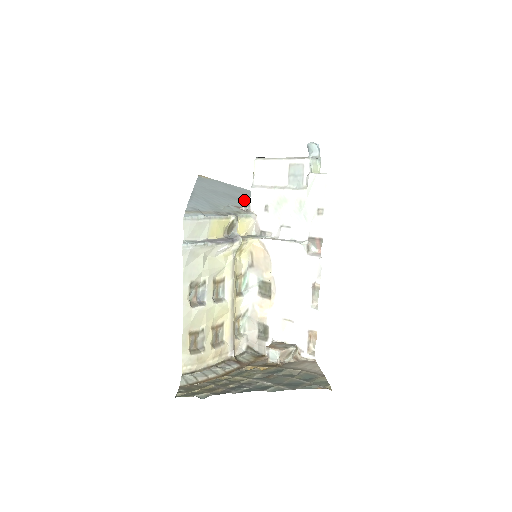
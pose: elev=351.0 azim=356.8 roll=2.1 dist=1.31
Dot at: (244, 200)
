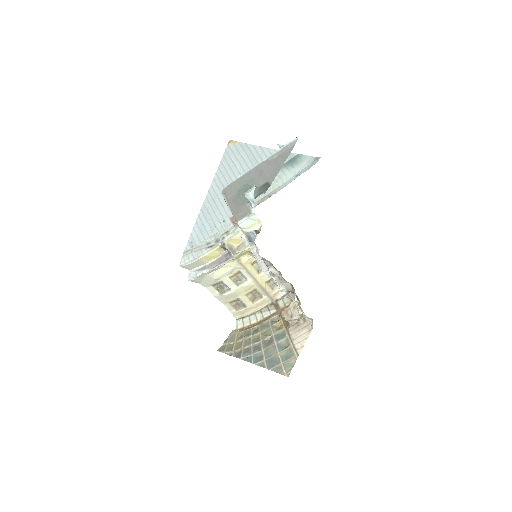
Dot at: occluded
